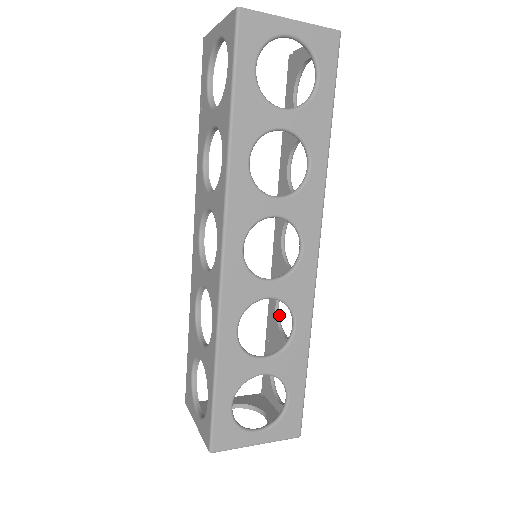
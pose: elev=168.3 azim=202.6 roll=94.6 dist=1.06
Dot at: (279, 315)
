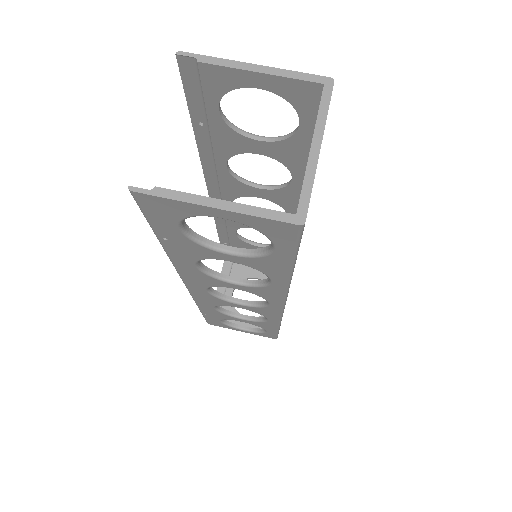
Dot at: (238, 234)
